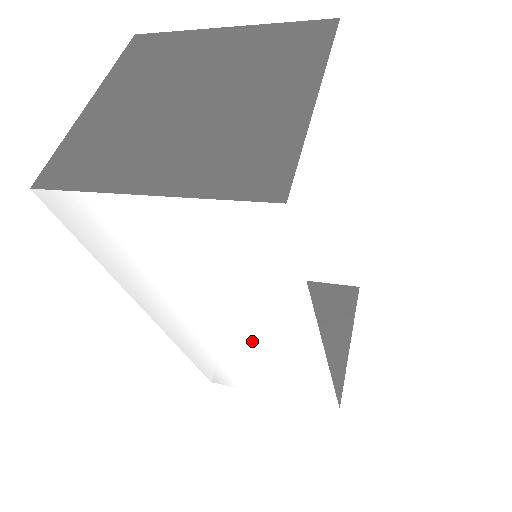
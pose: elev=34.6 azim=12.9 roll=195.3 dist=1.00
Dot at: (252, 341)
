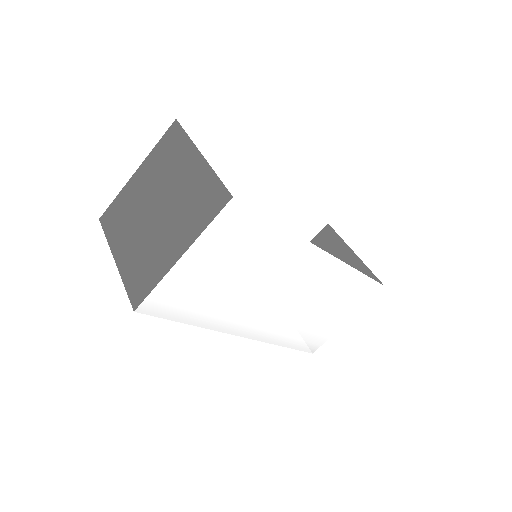
Dot at: (297, 291)
